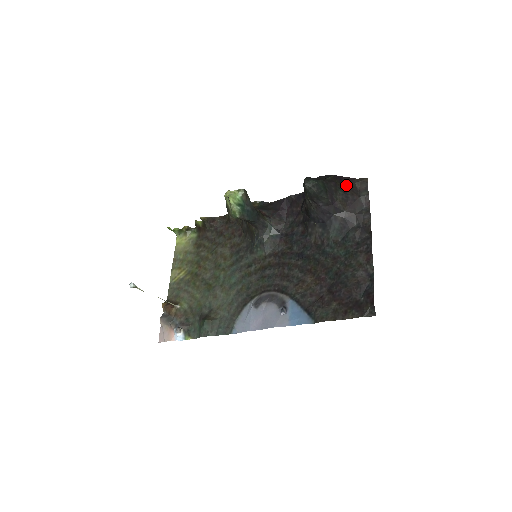
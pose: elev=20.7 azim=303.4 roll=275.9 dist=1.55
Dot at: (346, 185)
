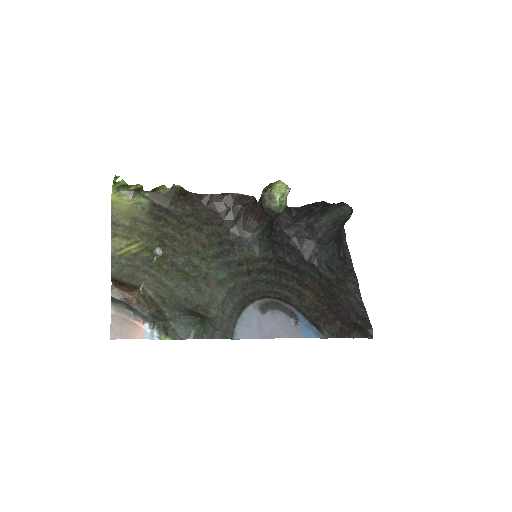
Dot at: occluded
